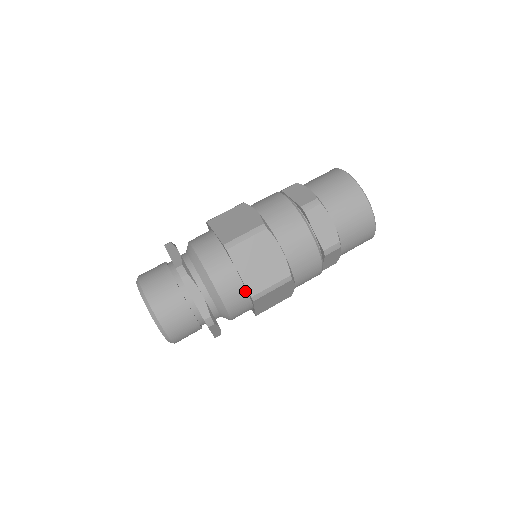
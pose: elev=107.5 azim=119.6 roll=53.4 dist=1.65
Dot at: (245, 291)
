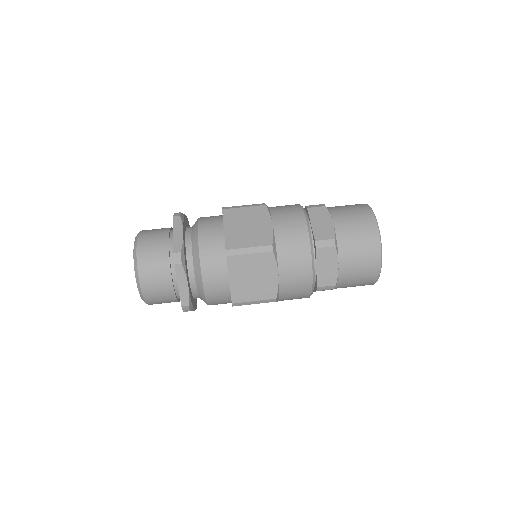
Dot at: (229, 294)
